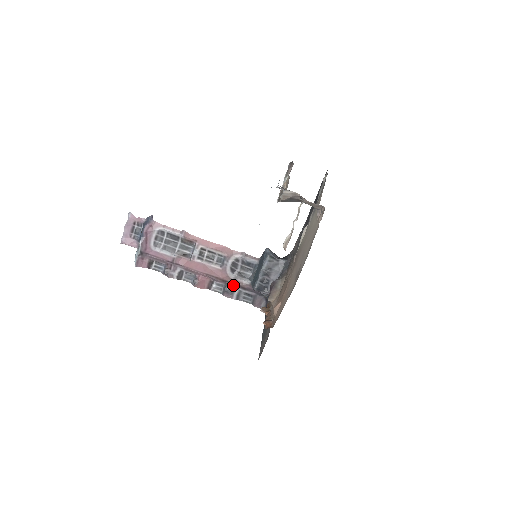
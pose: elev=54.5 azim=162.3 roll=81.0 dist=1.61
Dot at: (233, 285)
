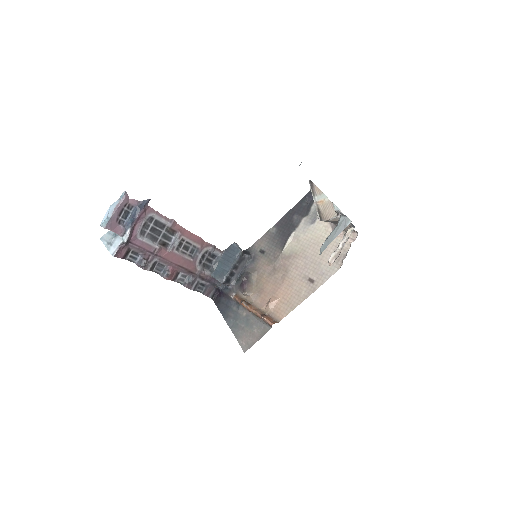
Dot at: (197, 276)
